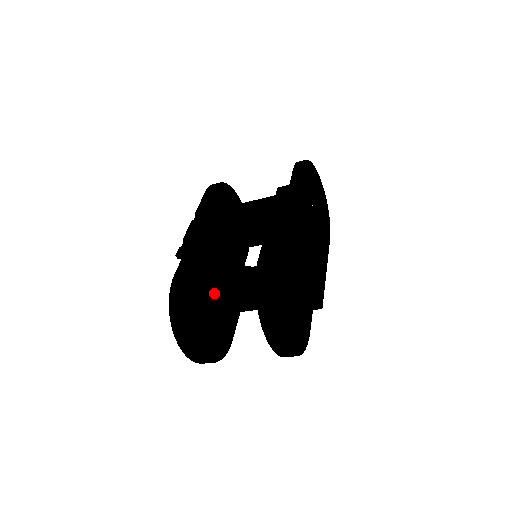
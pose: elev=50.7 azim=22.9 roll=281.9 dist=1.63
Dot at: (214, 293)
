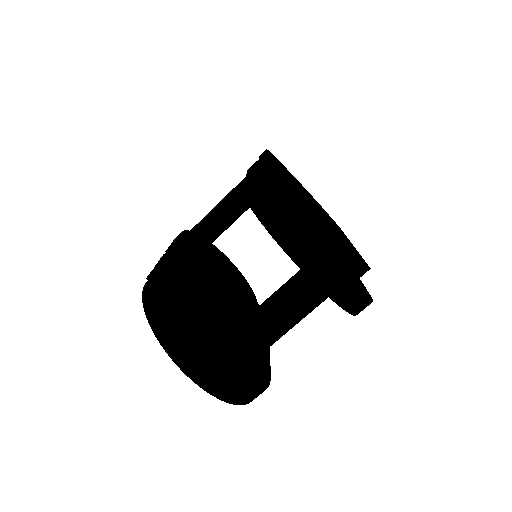
Dot at: (216, 311)
